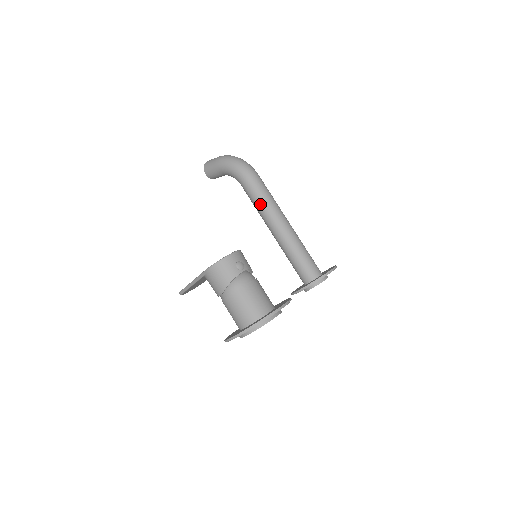
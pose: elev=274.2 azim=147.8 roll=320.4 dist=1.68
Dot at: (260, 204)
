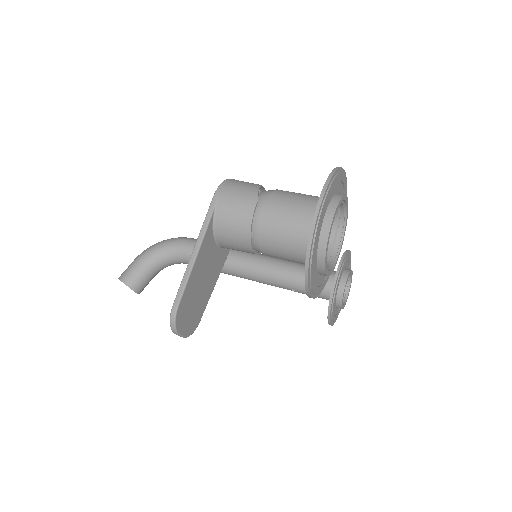
Dot at: occluded
